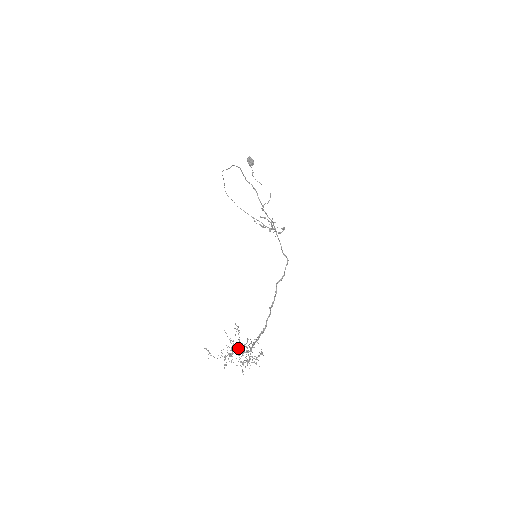
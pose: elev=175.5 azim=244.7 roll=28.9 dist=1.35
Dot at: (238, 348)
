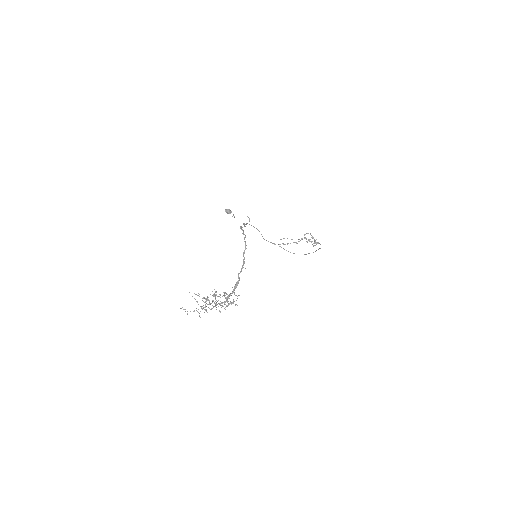
Dot at: occluded
